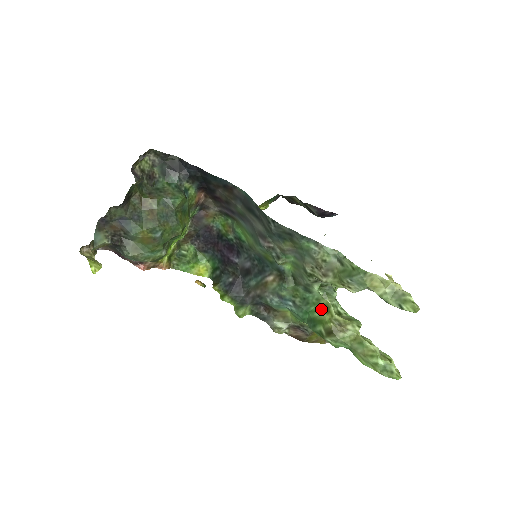
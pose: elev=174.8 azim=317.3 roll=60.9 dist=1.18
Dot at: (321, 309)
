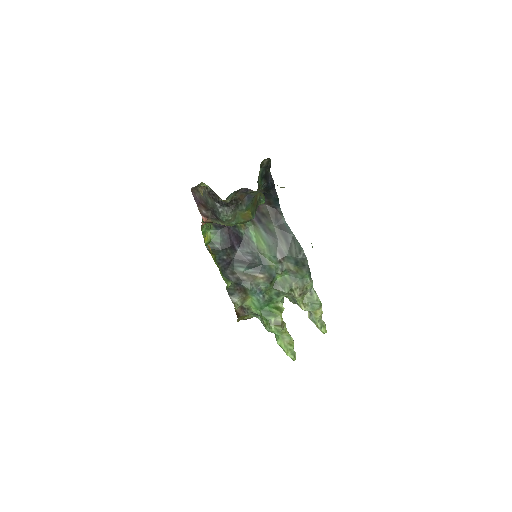
Dot at: (277, 308)
